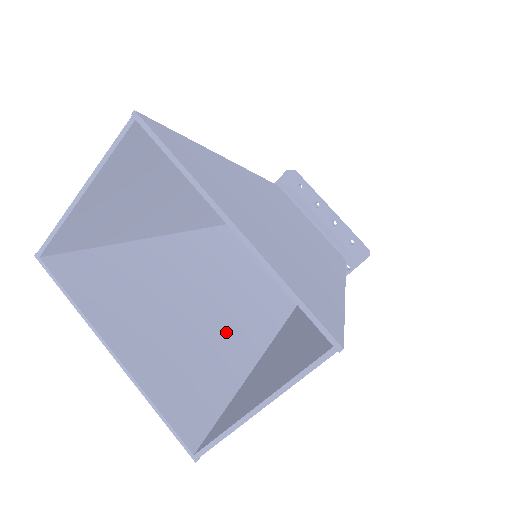
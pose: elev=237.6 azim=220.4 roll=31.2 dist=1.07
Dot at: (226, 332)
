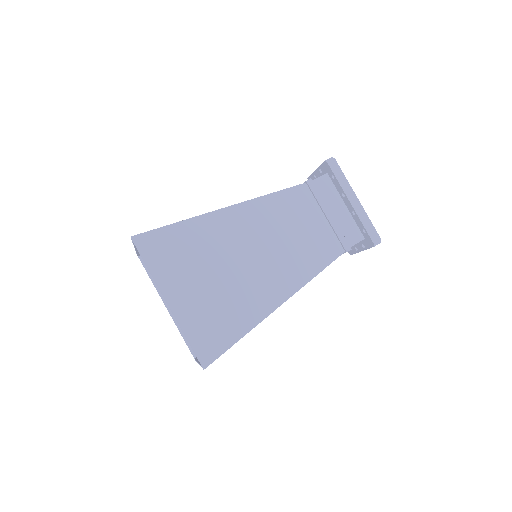
Dot at: occluded
